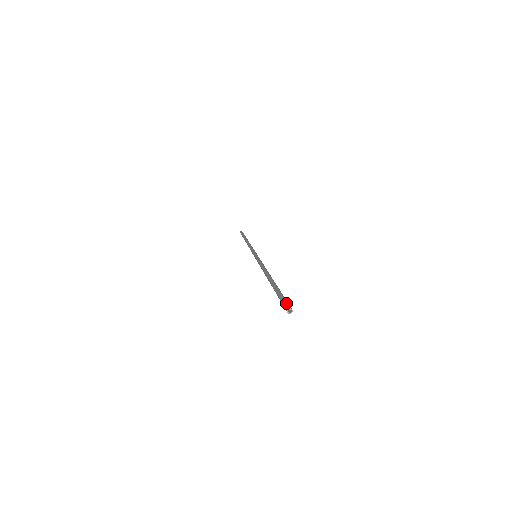
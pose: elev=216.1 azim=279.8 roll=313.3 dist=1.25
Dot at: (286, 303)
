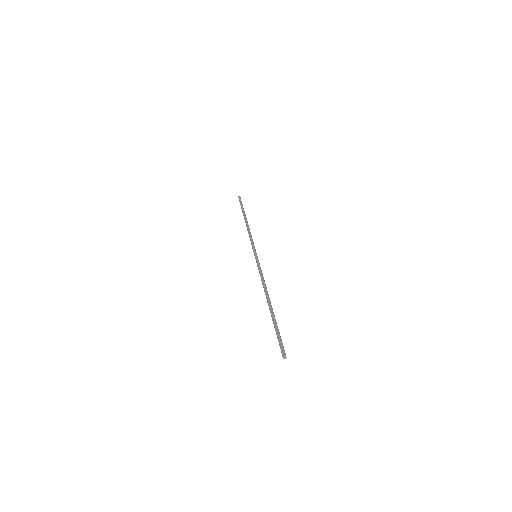
Dot at: (282, 348)
